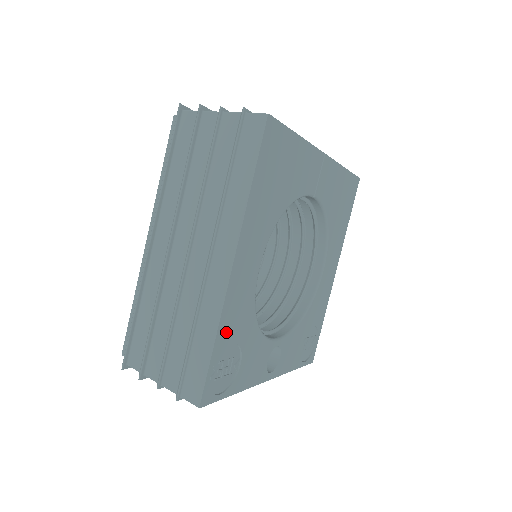
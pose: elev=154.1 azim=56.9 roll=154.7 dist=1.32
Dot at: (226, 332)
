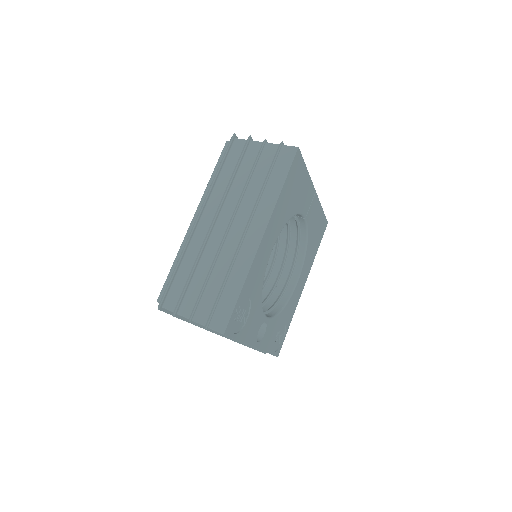
Dot at: (248, 285)
